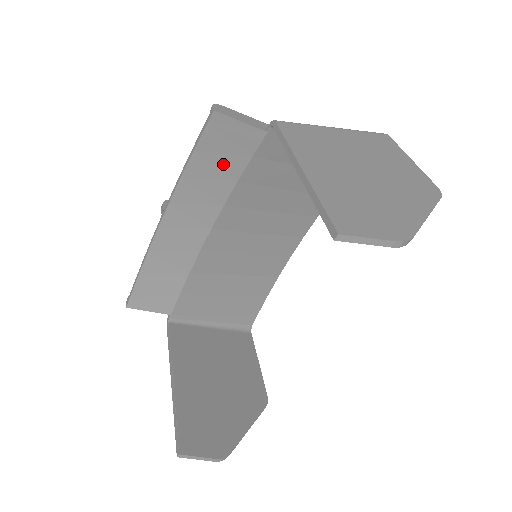
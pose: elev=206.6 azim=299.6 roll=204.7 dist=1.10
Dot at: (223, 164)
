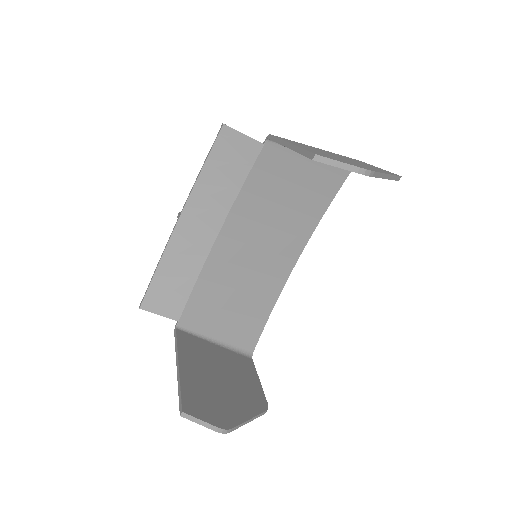
Dot at: (229, 172)
